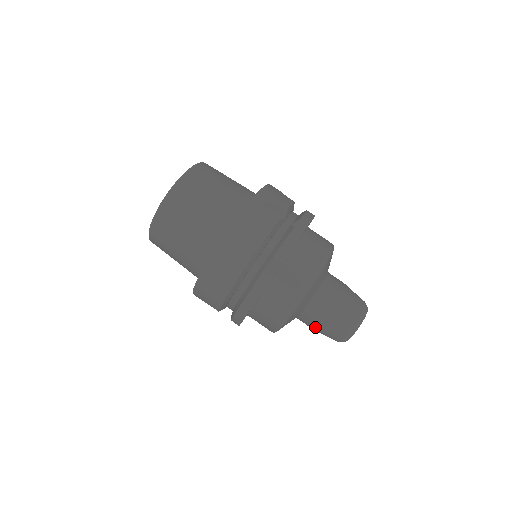
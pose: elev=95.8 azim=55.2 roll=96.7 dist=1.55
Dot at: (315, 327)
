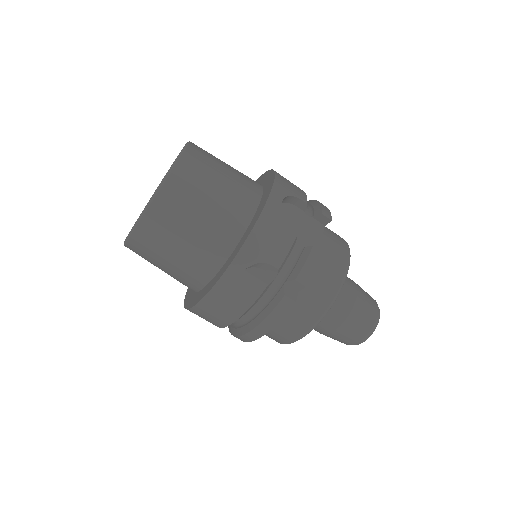
Dot at: occluded
